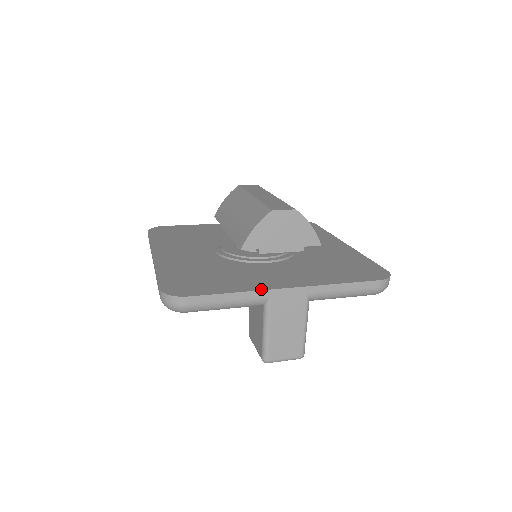
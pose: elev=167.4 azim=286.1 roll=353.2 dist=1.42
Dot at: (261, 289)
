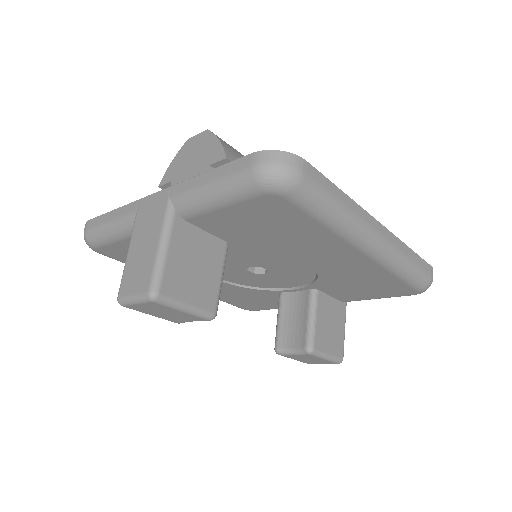
Dot at: (135, 202)
